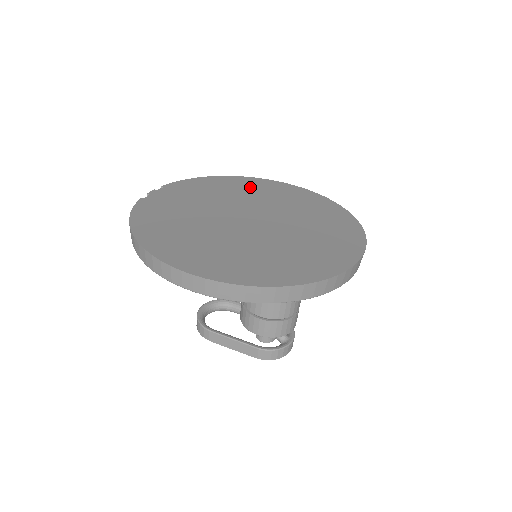
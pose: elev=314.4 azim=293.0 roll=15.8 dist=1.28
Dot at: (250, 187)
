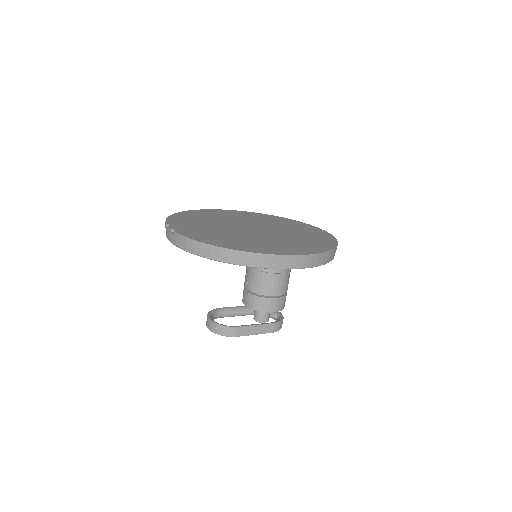
Dot at: (210, 214)
